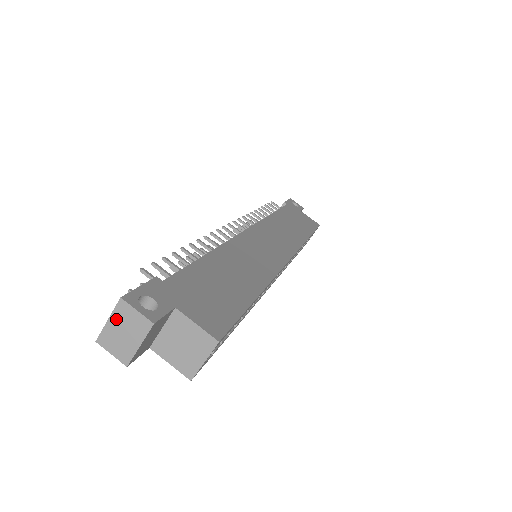
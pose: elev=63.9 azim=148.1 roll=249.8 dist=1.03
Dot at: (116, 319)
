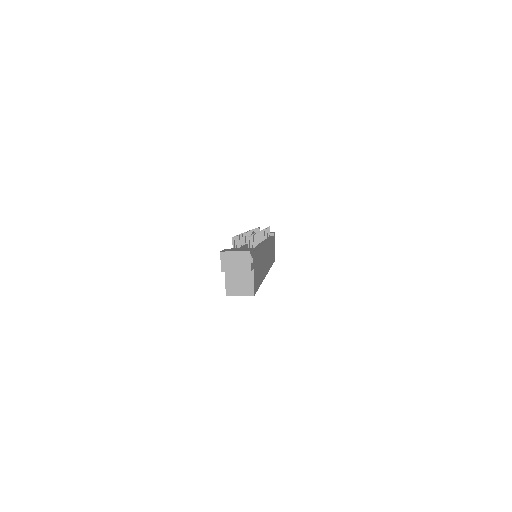
Dot at: (239, 255)
